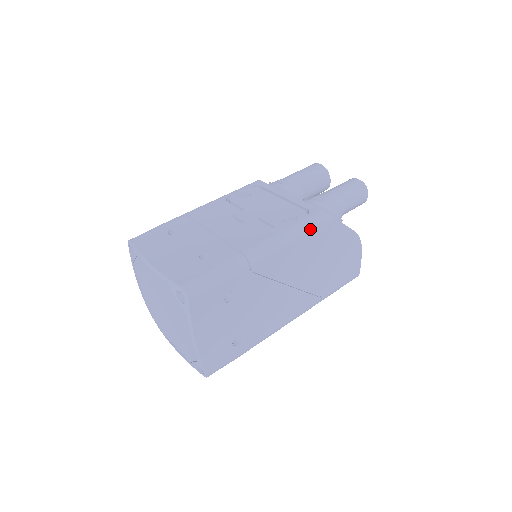
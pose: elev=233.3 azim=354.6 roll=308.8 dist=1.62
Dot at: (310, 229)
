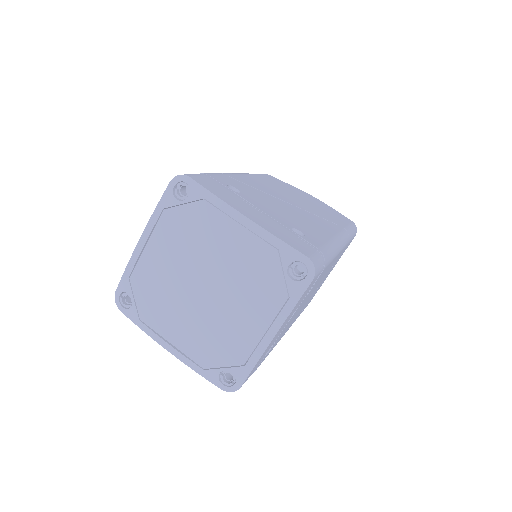
Dot at: occluded
